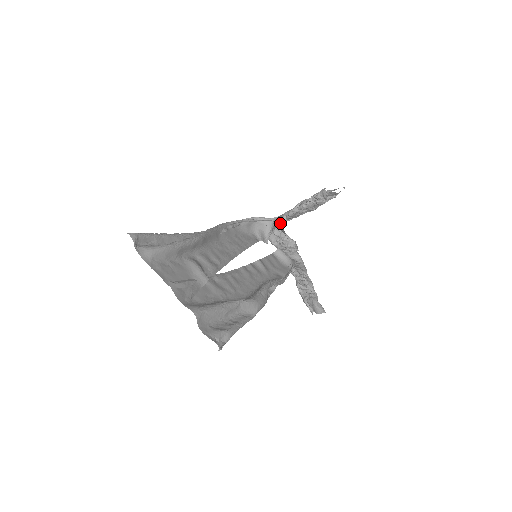
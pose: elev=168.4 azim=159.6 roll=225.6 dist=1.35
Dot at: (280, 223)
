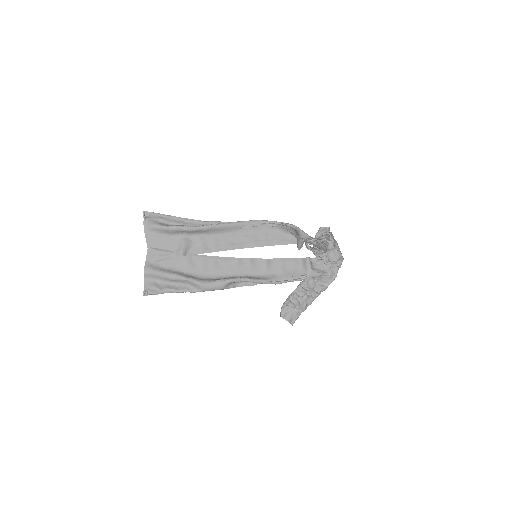
Dot at: occluded
